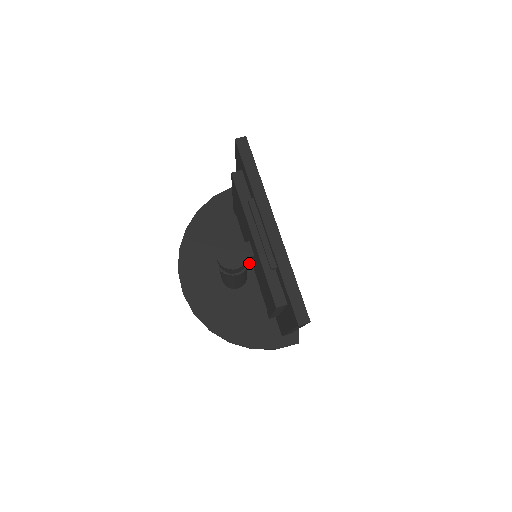
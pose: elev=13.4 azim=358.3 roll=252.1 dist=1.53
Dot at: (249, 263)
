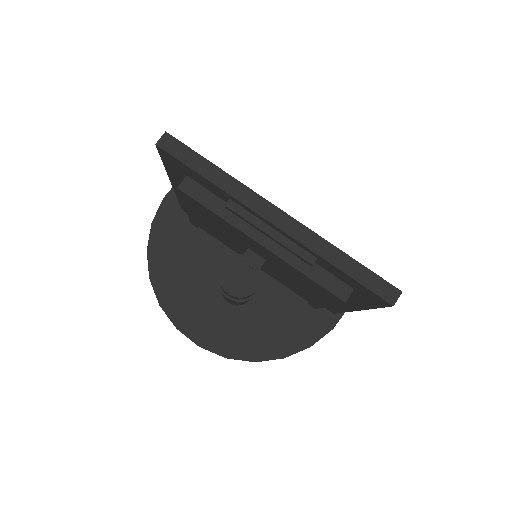
Dot at: occluded
